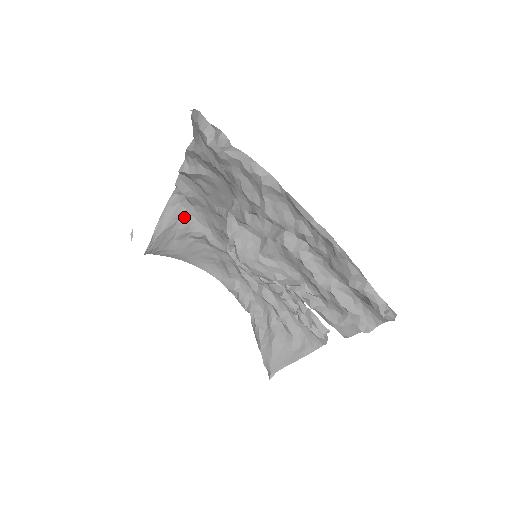
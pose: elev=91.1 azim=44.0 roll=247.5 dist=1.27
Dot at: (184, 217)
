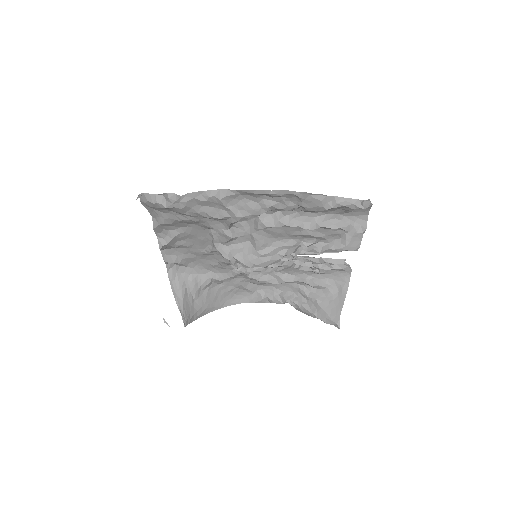
Dot at: (188, 279)
